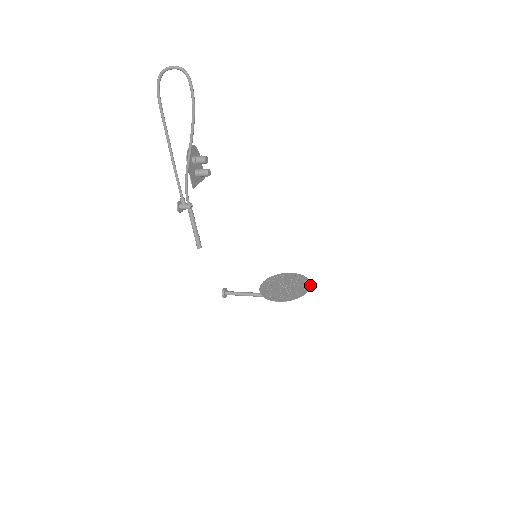
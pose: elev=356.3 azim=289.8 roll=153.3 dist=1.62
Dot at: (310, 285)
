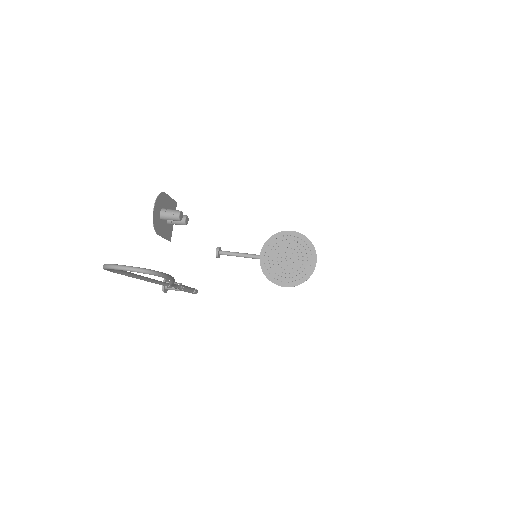
Dot at: (316, 258)
